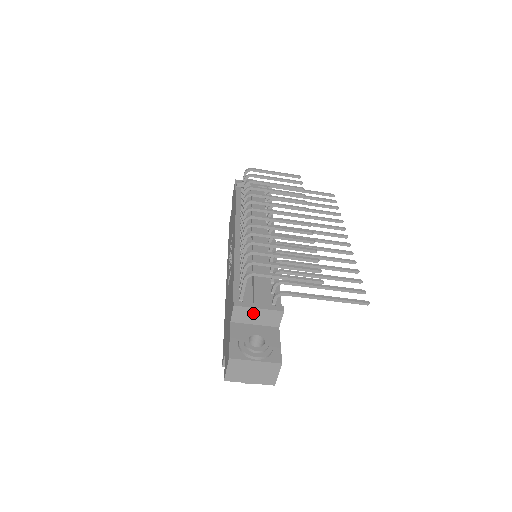
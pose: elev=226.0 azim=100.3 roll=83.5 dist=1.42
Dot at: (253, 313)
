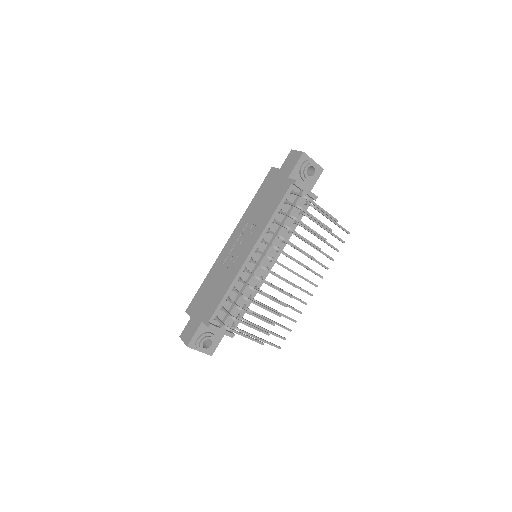
Dot at: occluded
